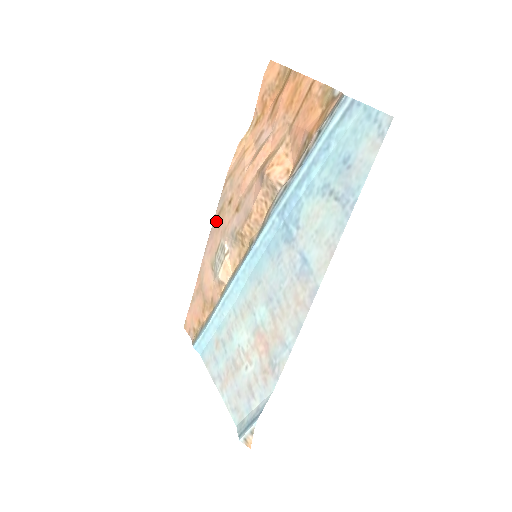
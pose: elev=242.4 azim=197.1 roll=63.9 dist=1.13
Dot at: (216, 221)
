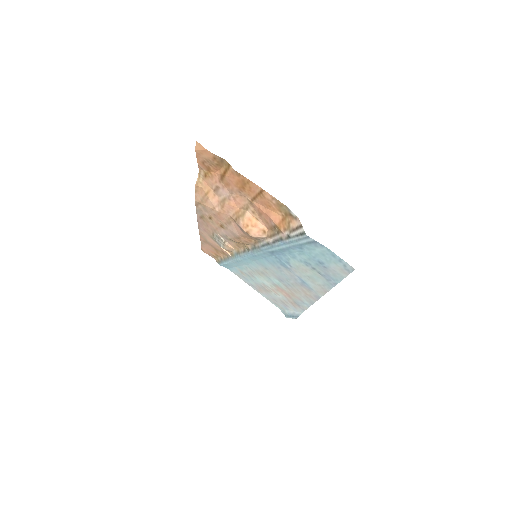
Dot at: (201, 220)
